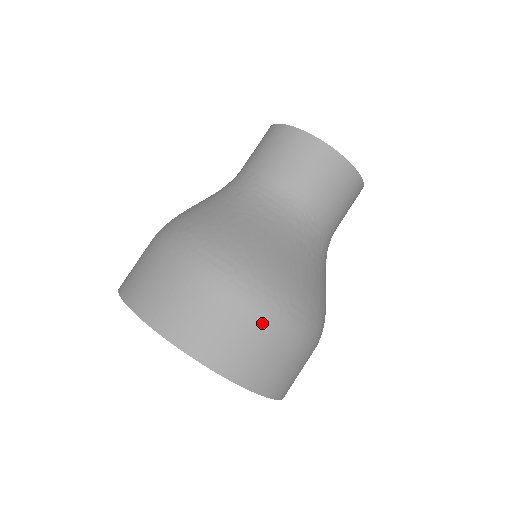
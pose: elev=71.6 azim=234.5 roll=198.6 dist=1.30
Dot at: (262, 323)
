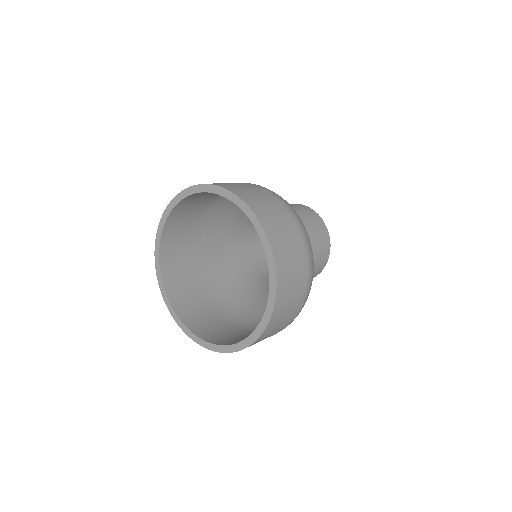
Dot at: (305, 281)
